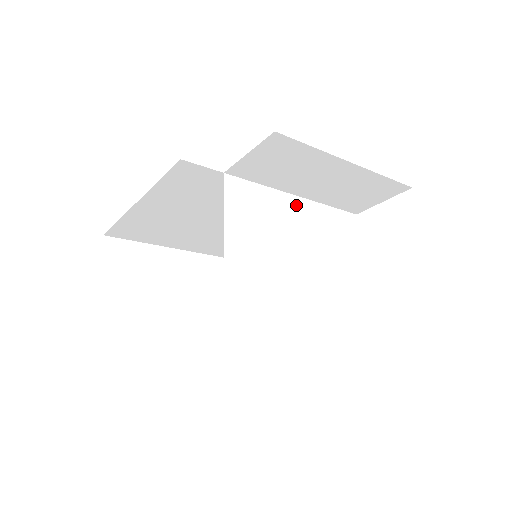
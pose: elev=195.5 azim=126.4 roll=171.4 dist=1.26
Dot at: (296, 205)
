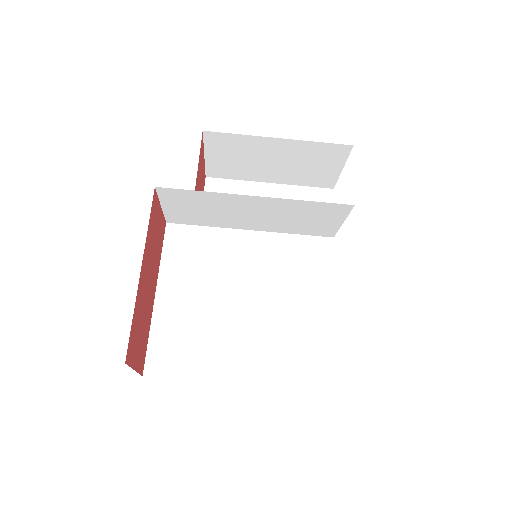
Dot at: (266, 229)
